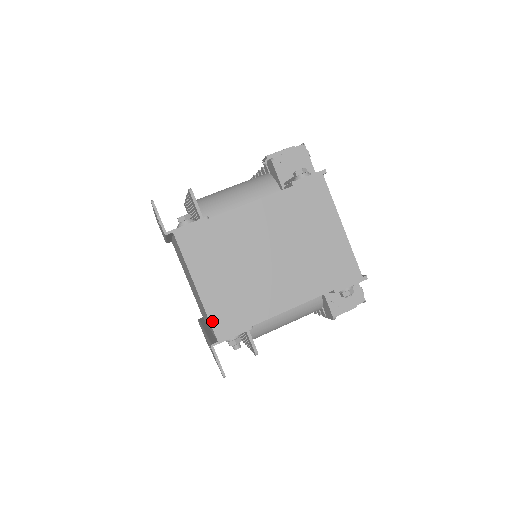
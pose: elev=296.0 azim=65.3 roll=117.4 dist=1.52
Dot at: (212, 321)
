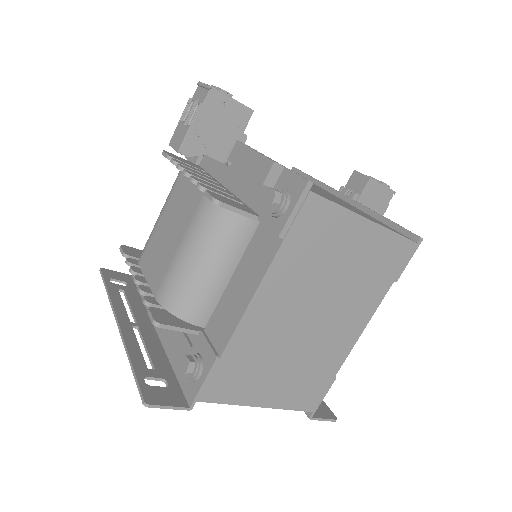
Dot at: (296, 408)
